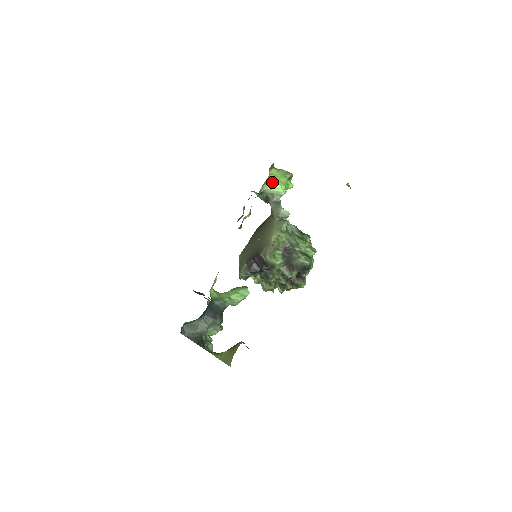
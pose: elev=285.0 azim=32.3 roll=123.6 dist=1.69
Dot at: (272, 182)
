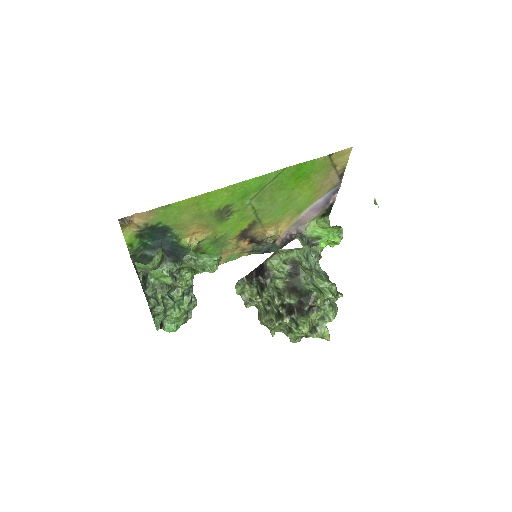
Dot at: (317, 228)
